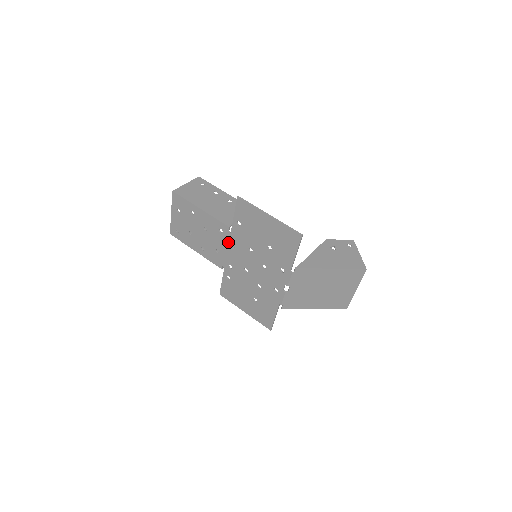
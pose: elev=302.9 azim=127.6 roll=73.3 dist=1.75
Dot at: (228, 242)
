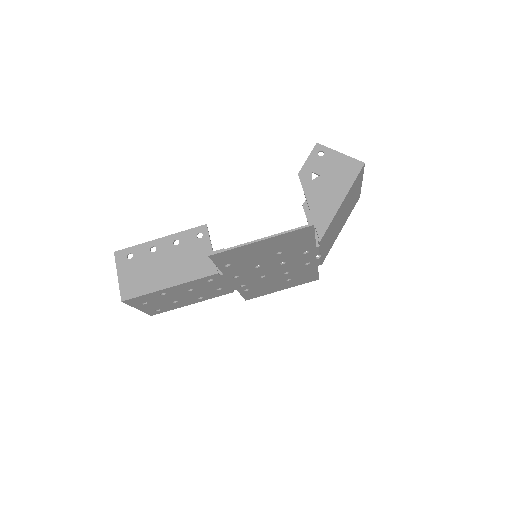
Dot at: (226, 279)
